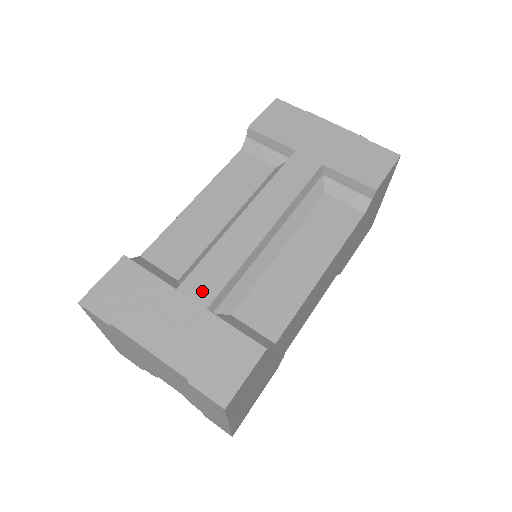
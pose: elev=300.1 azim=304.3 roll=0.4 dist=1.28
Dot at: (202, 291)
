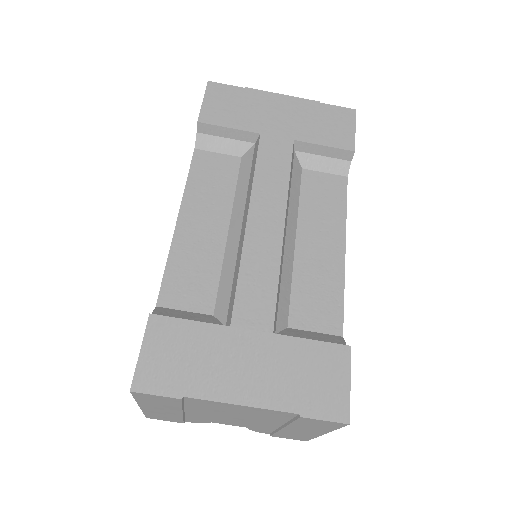
Dot at: (257, 317)
